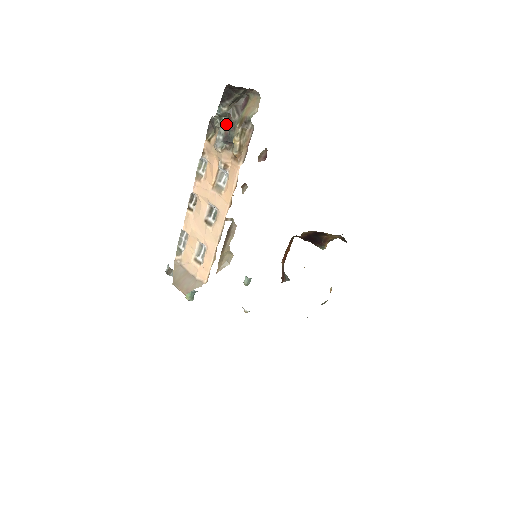
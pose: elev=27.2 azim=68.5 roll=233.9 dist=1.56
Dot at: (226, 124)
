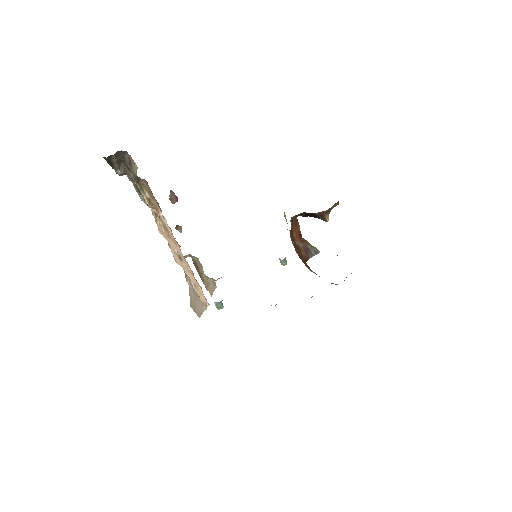
Dot at: occluded
